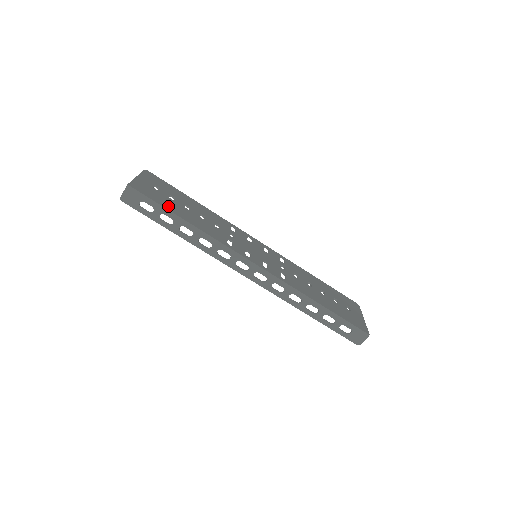
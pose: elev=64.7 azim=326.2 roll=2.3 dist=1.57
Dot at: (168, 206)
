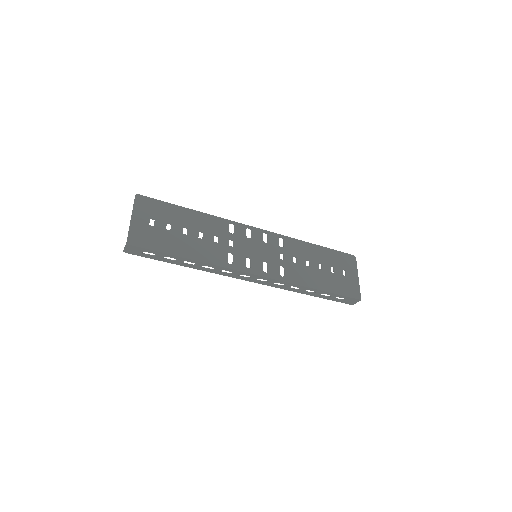
Dot at: (168, 247)
